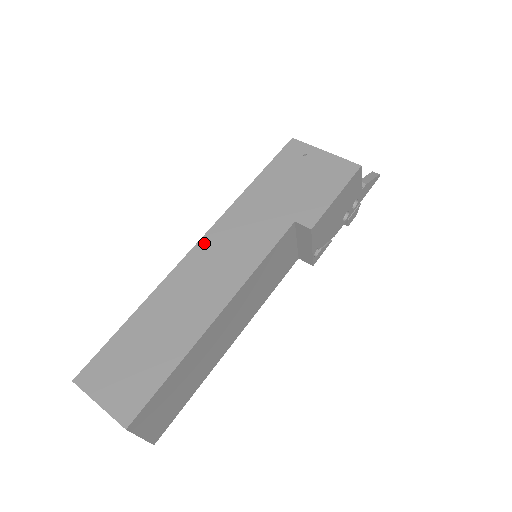
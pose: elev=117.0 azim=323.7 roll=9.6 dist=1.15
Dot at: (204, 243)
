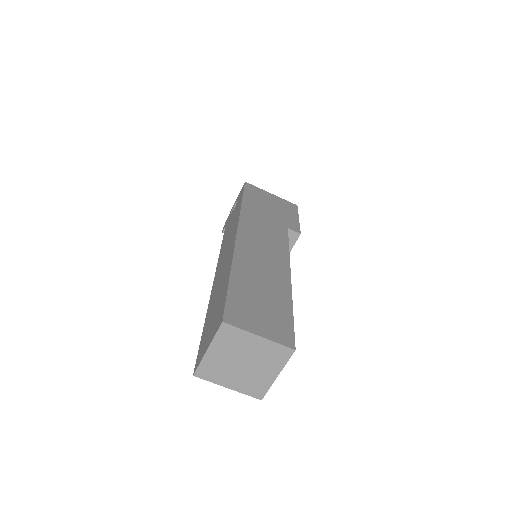
Dot at: (242, 233)
